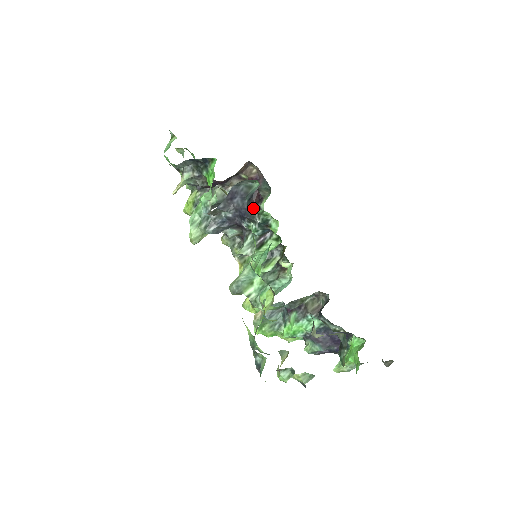
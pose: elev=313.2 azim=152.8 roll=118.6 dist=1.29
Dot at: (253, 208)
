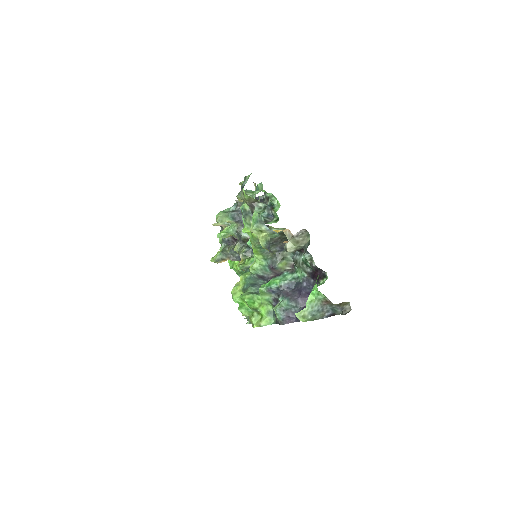
Dot at: (266, 194)
